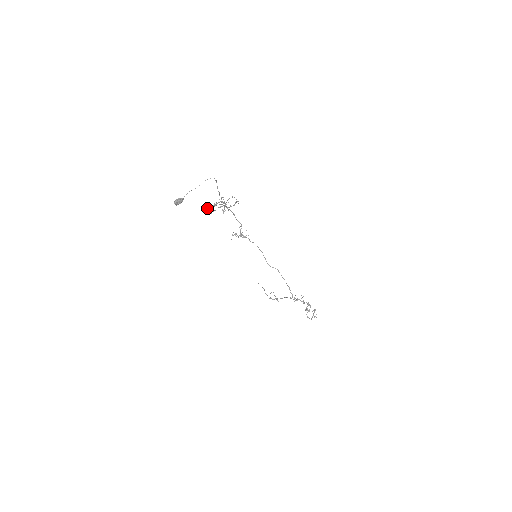
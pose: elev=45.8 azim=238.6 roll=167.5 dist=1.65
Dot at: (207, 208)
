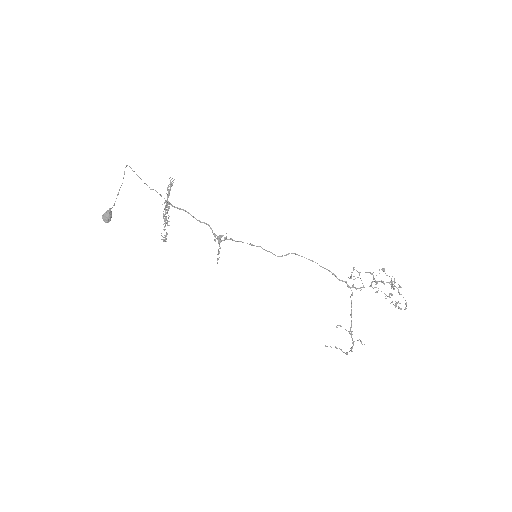
Dot at: (165, 238)
